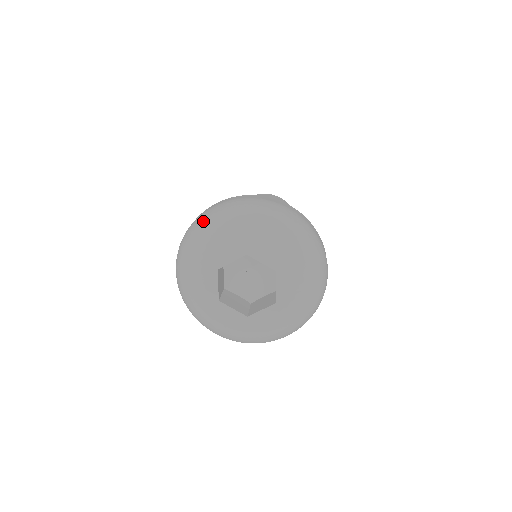
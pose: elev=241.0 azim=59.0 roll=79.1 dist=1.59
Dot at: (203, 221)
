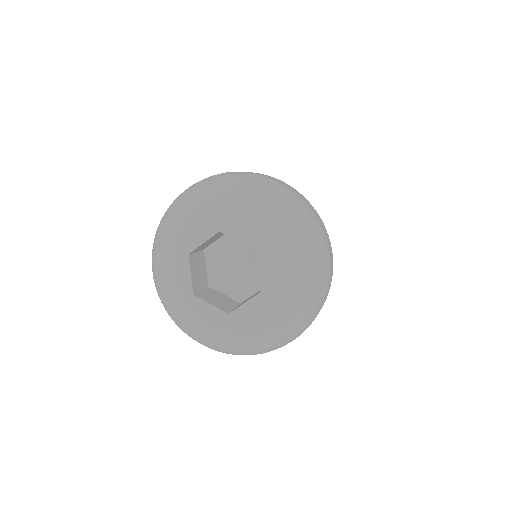
Dot at: (257, 181)
